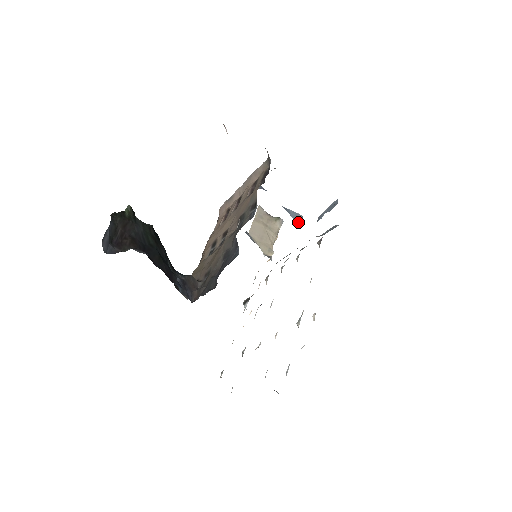
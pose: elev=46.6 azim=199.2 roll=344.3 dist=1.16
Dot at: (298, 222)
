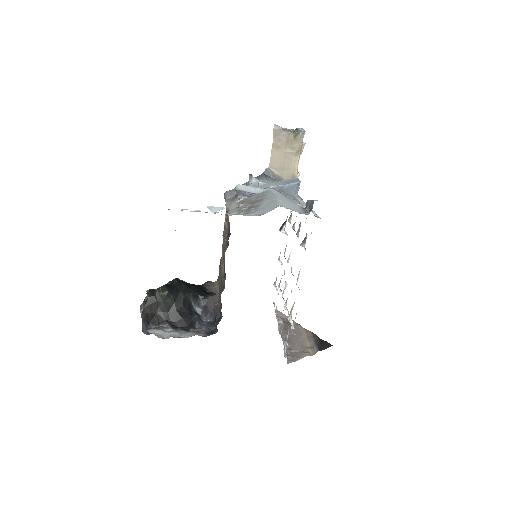
Dot at: (295, 193)
